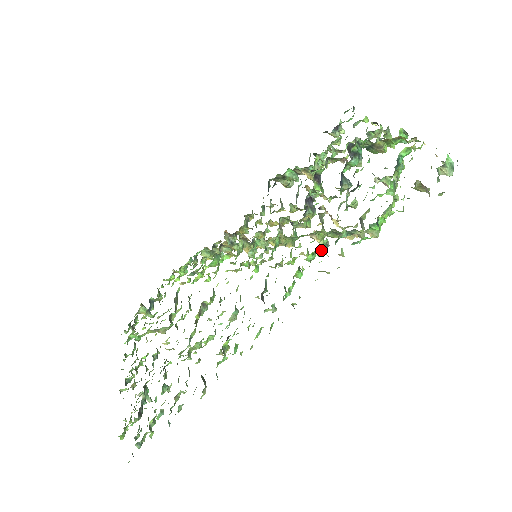
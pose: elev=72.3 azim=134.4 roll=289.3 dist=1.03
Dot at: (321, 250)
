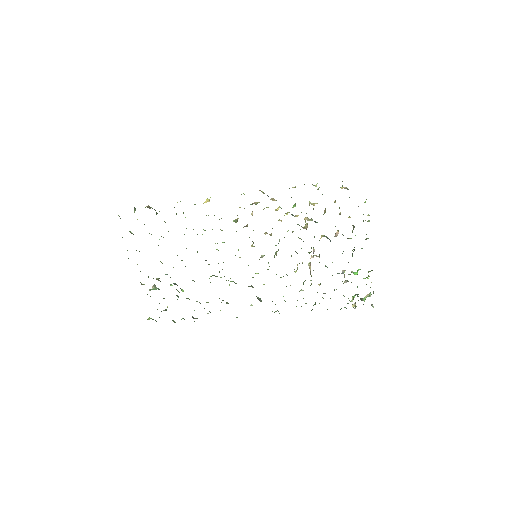
Dot at: occluded
